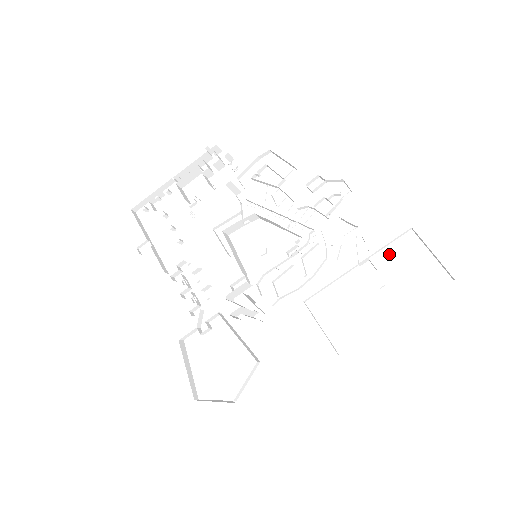
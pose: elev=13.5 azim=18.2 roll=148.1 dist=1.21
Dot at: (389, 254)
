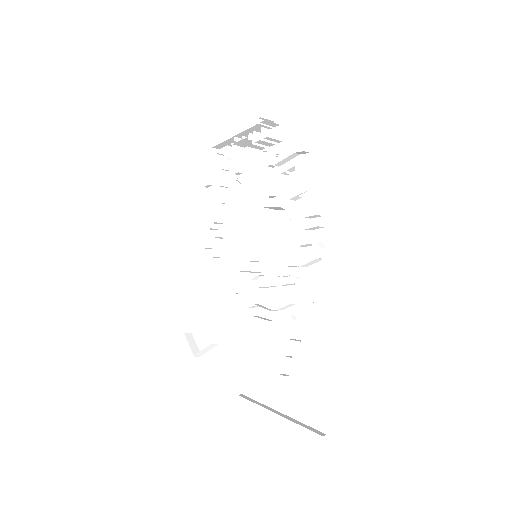
Dot at: (306, 354)
